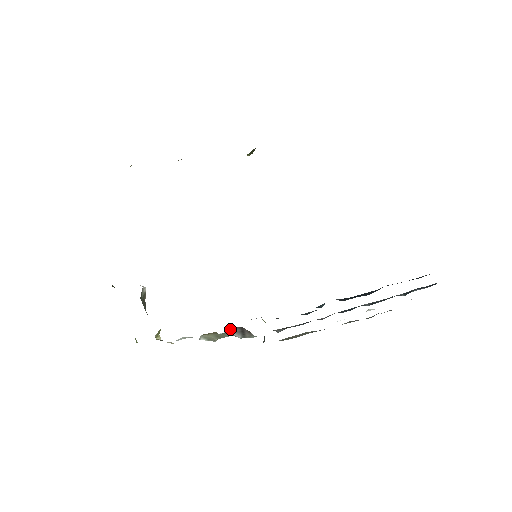
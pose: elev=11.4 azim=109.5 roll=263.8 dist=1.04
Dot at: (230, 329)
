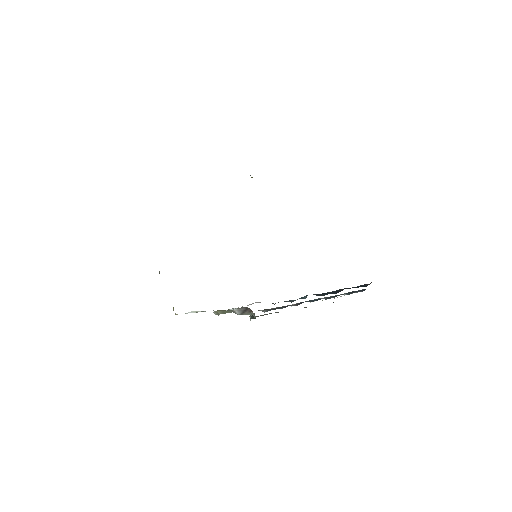
Dot at: (238, 308)
